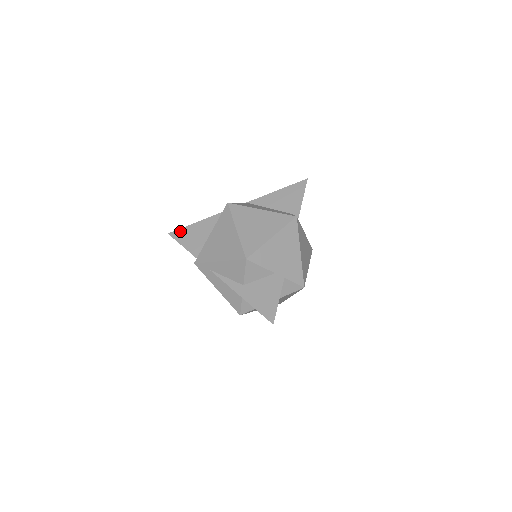
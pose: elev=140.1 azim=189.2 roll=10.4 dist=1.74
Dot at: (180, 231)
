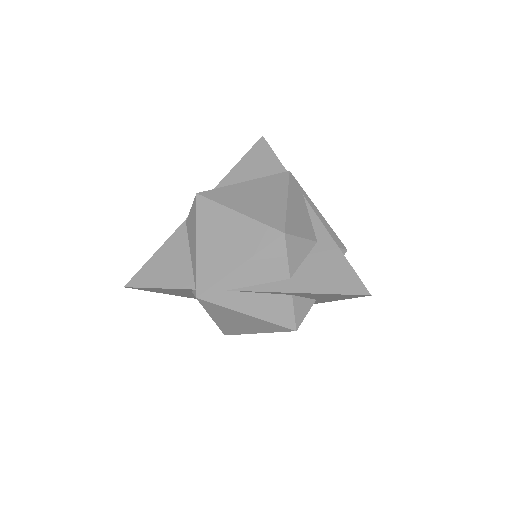
Dot at: (141, 273)
